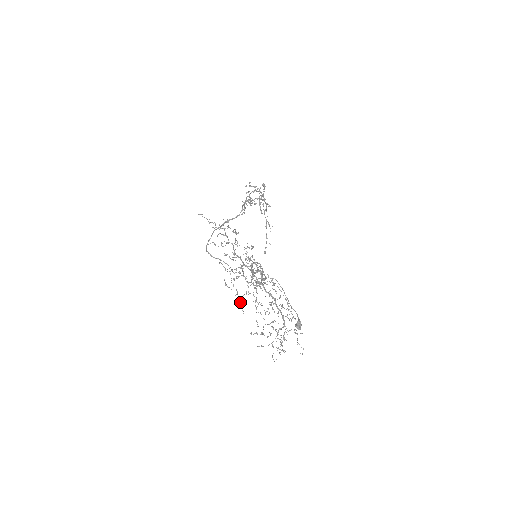
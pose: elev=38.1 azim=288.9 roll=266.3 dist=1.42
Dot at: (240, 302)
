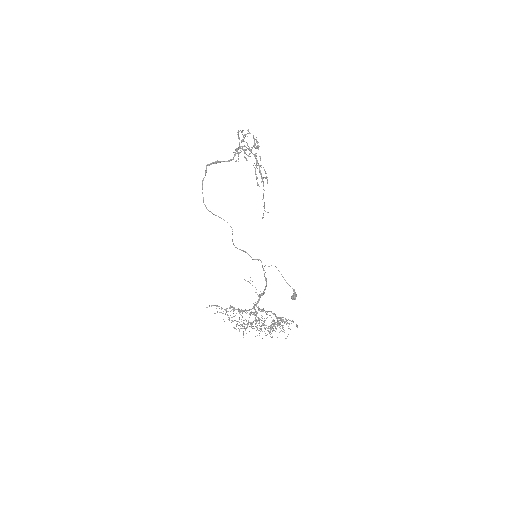
Dot at: occluded
